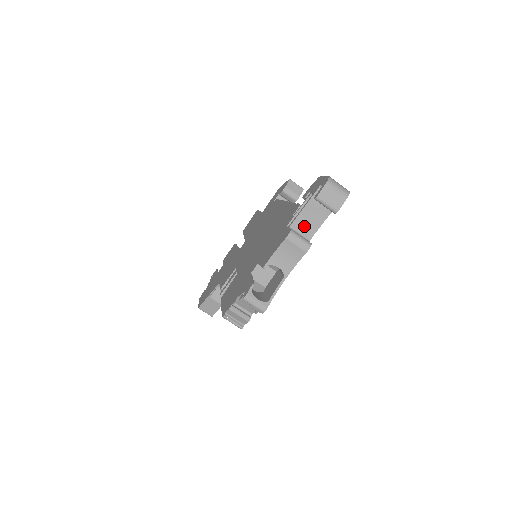
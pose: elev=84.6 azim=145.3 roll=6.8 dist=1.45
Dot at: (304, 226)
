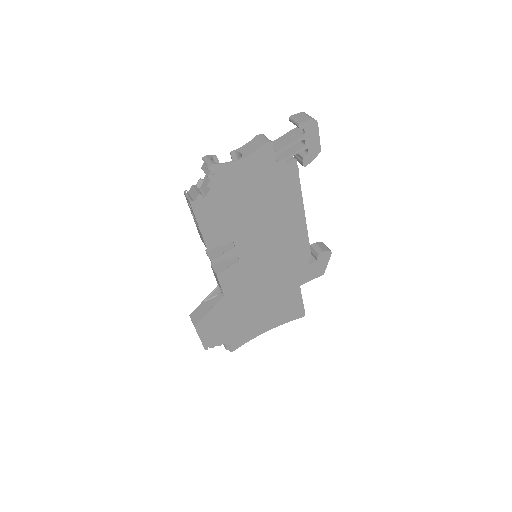
Dot at: (277, 145)
